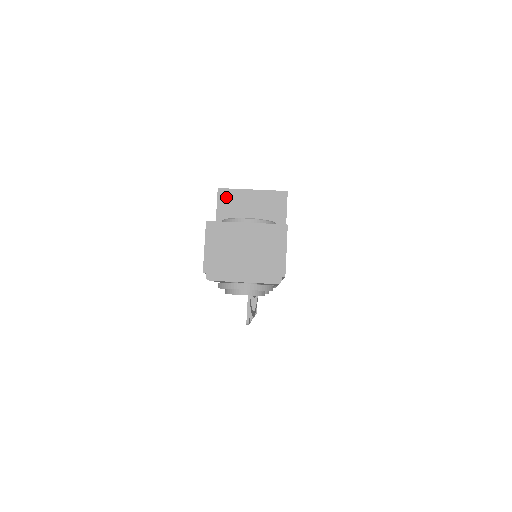
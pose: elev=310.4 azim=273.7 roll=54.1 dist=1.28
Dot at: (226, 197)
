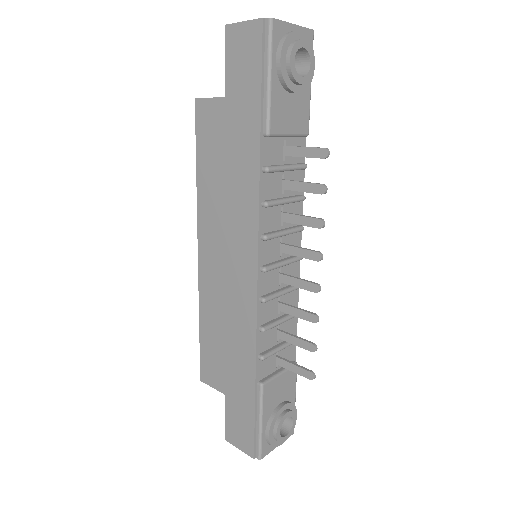
Dot at: occluded
